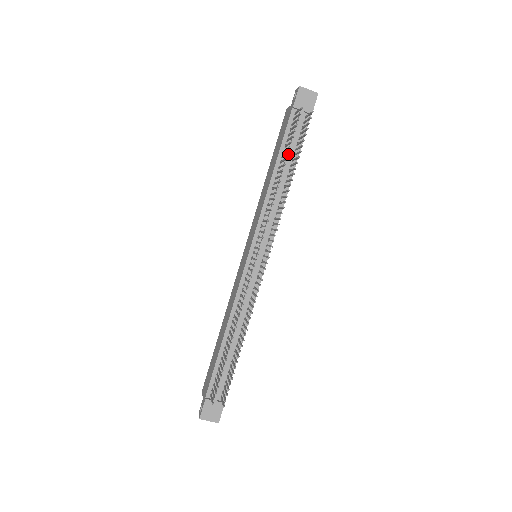
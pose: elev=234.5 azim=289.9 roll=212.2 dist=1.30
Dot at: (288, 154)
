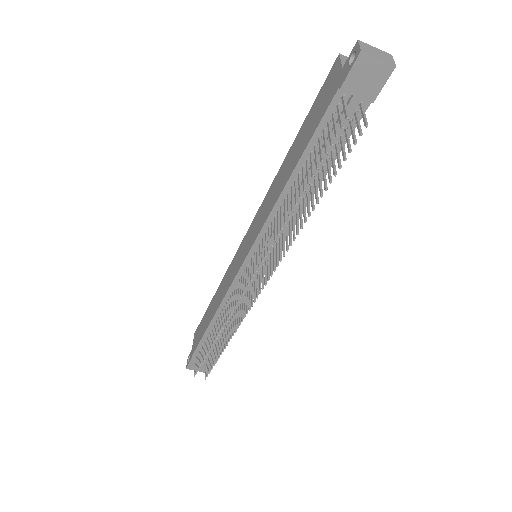
Dot at: occluded
